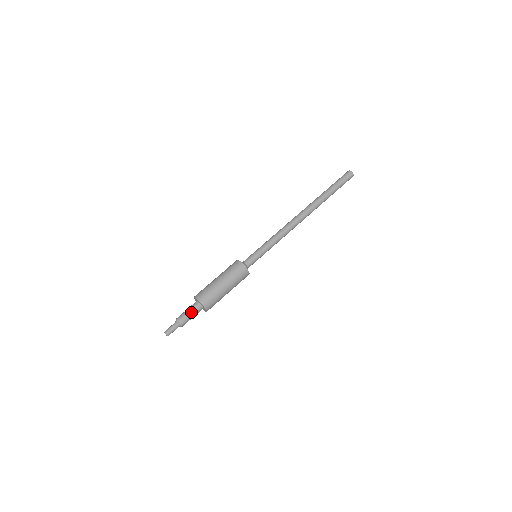
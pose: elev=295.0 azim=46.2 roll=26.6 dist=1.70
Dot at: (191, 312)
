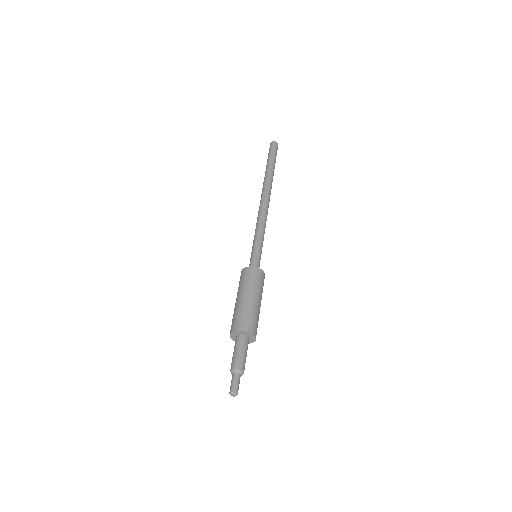
Dot at: (243, 350)
